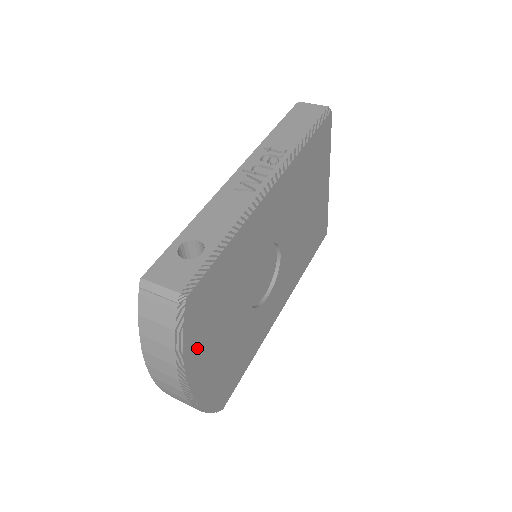
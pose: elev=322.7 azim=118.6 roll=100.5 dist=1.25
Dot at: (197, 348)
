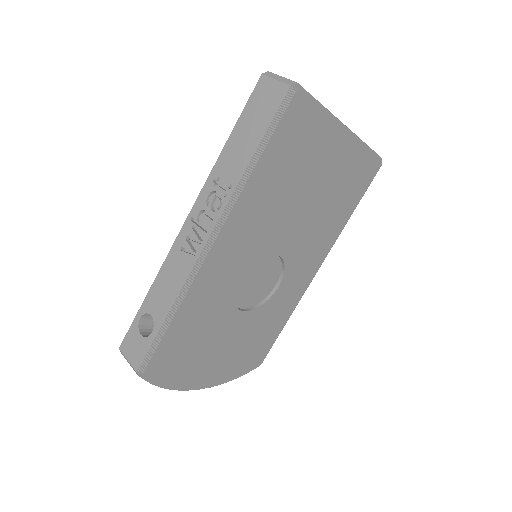
Dot at: (187, 375)
